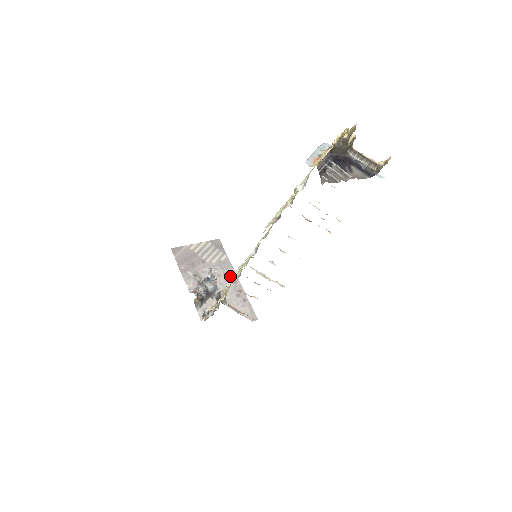
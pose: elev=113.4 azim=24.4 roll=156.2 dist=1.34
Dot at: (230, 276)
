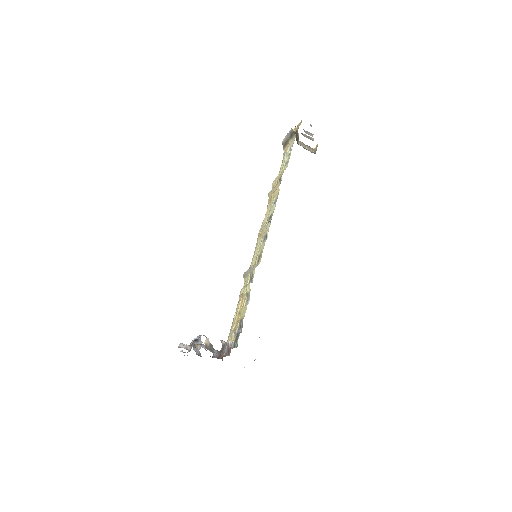
Dot at: occluded
